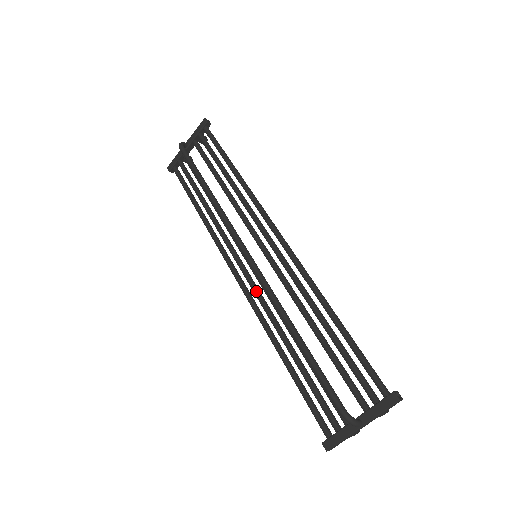
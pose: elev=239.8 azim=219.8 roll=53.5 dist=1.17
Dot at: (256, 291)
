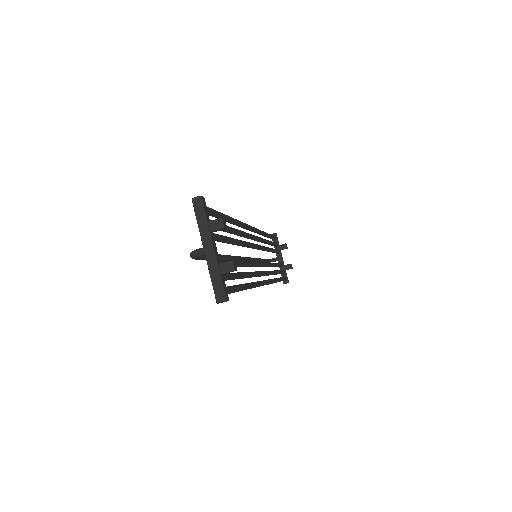
Dot at: occluded
